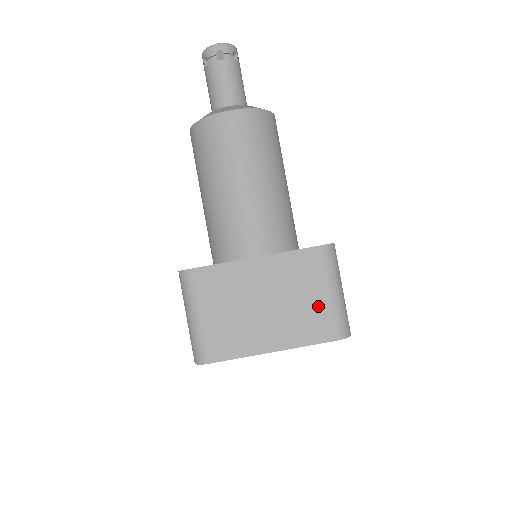
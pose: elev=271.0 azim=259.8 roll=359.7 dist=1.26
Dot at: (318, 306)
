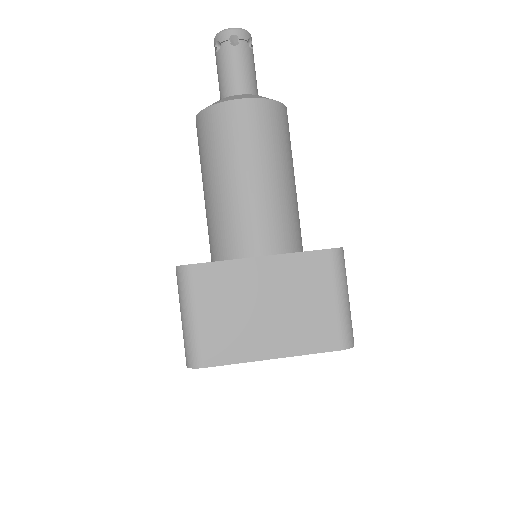
Dot at: (323, 313)
